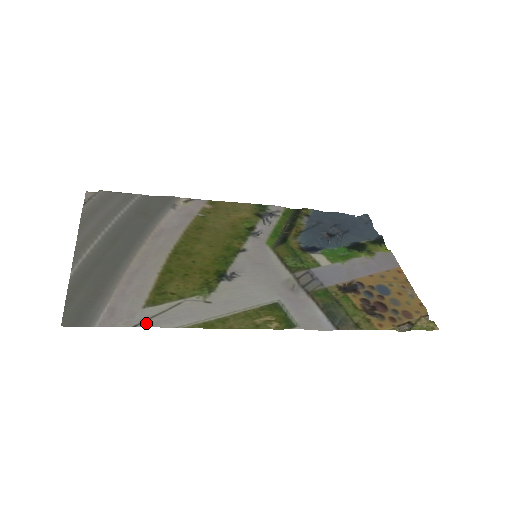
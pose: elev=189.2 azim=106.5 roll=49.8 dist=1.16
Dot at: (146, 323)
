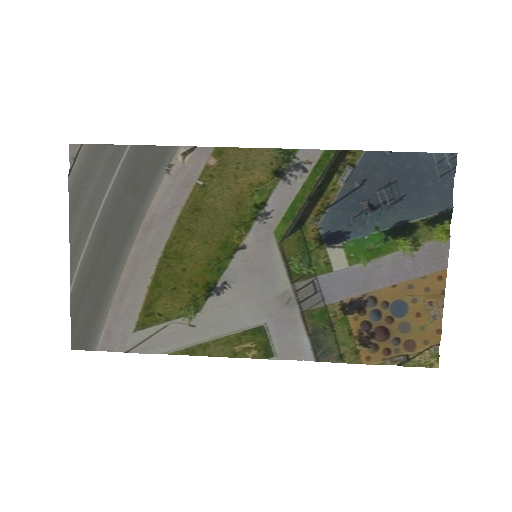
Dot at: (136, 349)
